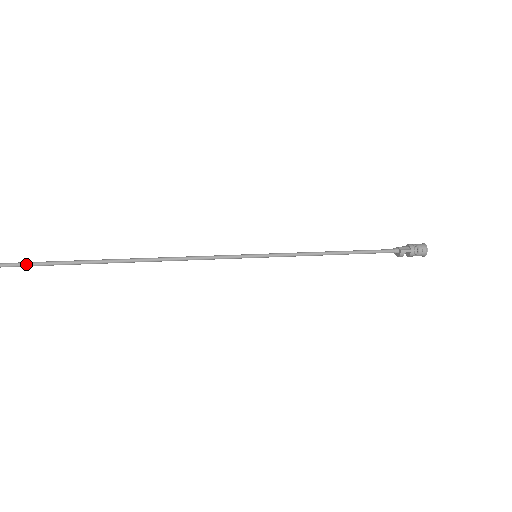
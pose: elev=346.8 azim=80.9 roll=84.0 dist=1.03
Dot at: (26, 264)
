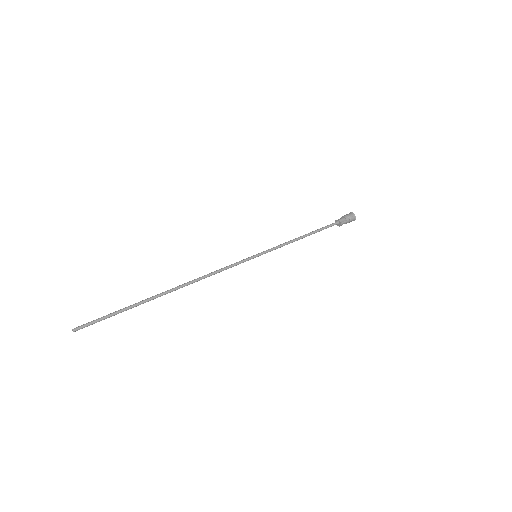
Dot at: (103, 319)
